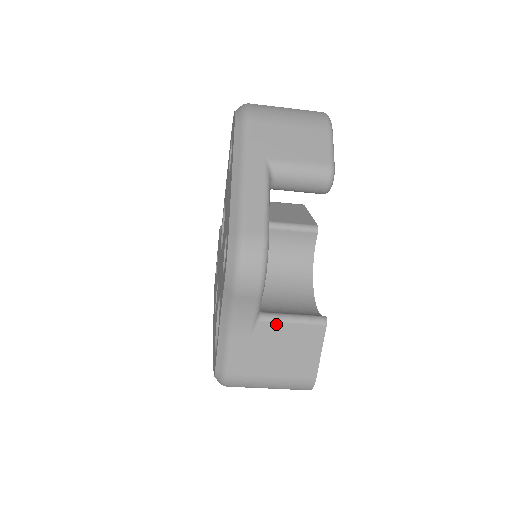
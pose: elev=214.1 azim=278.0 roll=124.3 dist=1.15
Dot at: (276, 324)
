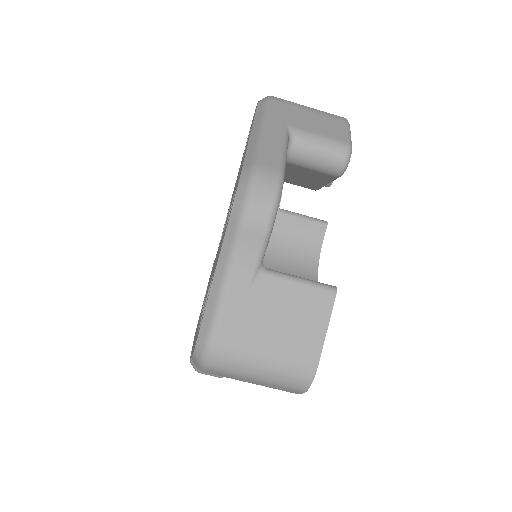
Dot at: (279, 281)
